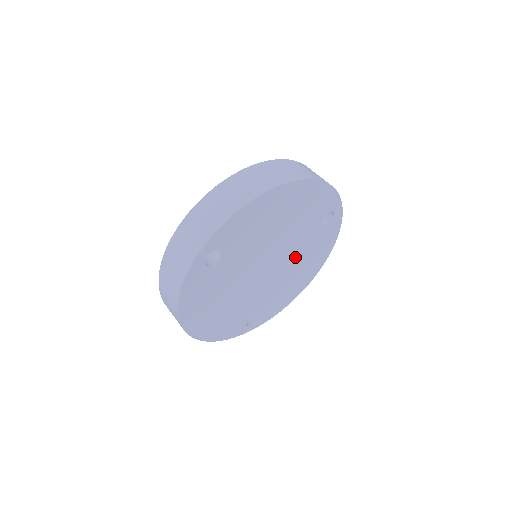
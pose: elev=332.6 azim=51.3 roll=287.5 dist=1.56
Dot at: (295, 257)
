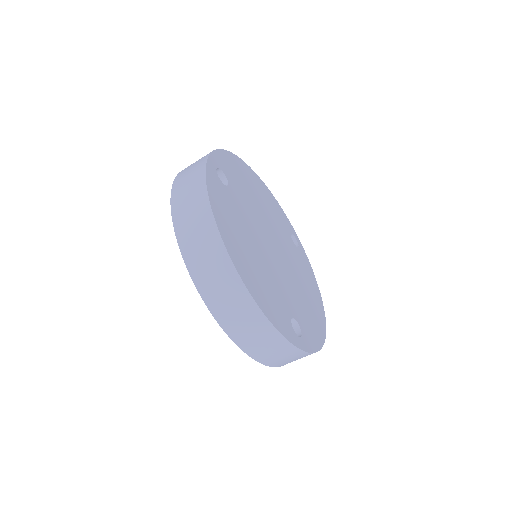
Dot at: (292, 263)
